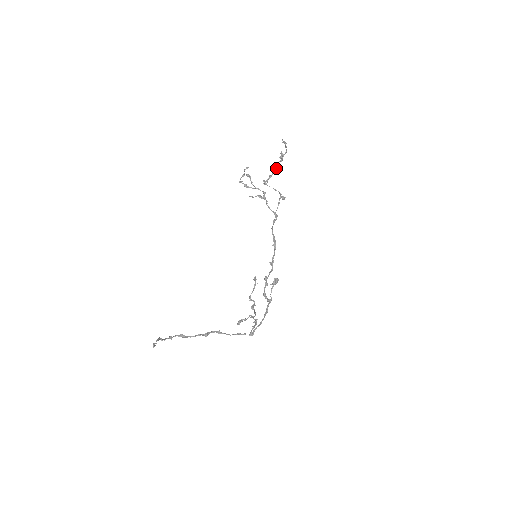
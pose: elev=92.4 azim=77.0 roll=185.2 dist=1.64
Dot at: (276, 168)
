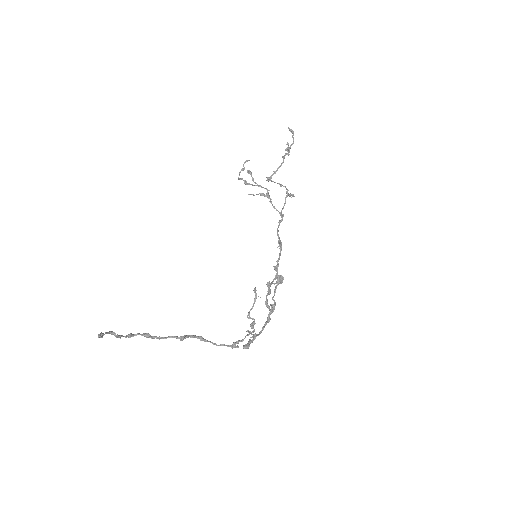
Dot at: (282, 162)
